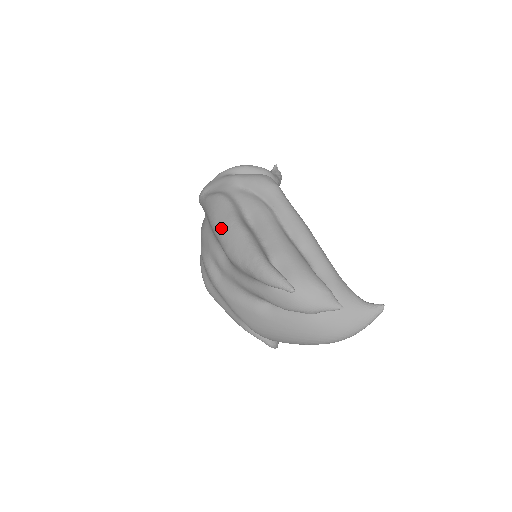
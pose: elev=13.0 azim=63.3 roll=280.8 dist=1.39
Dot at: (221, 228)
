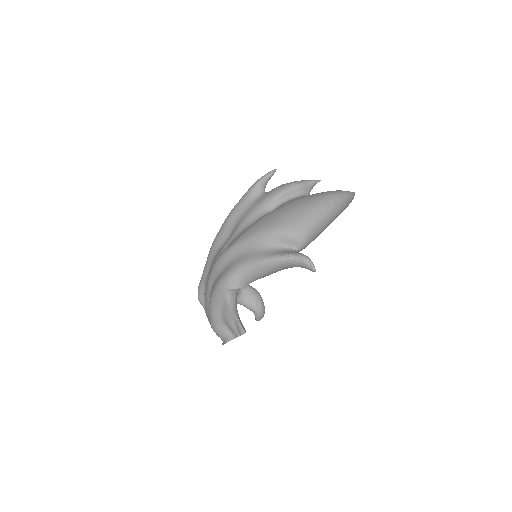
Dot at: occluded
